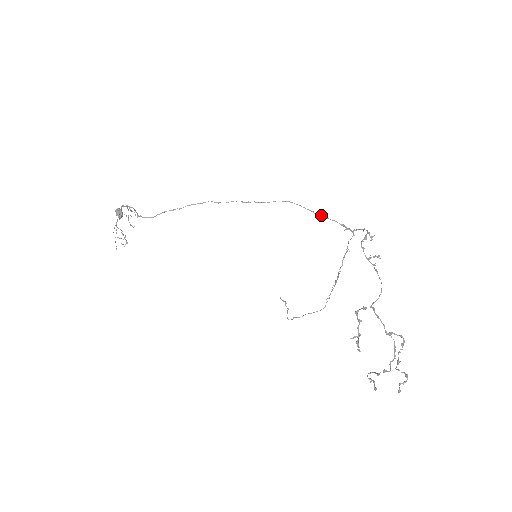
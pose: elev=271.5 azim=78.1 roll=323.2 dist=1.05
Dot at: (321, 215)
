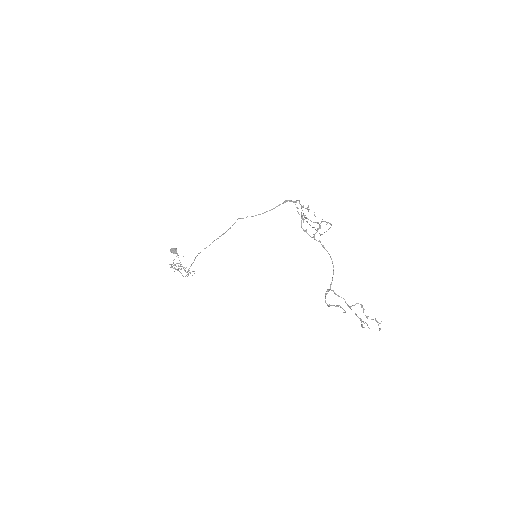
Dot at: occluded
